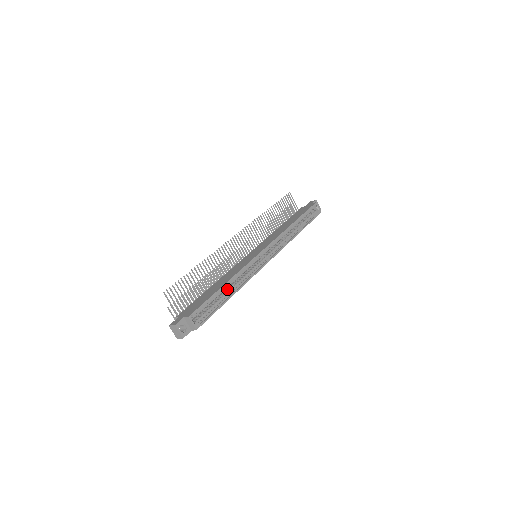
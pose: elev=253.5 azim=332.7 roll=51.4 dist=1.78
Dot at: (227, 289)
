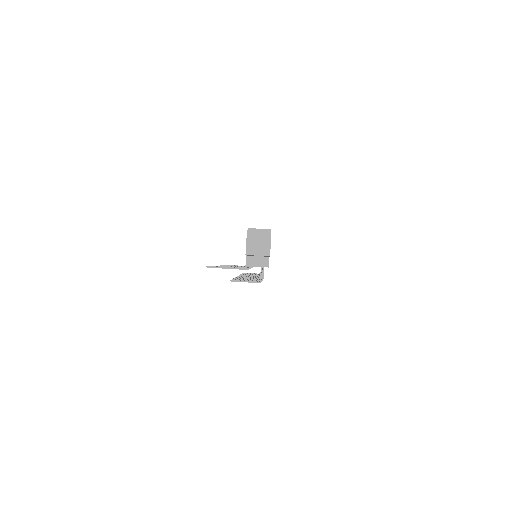
Dot at: occluded
